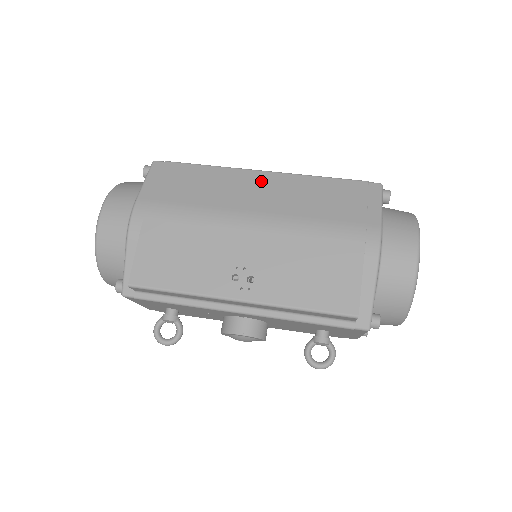
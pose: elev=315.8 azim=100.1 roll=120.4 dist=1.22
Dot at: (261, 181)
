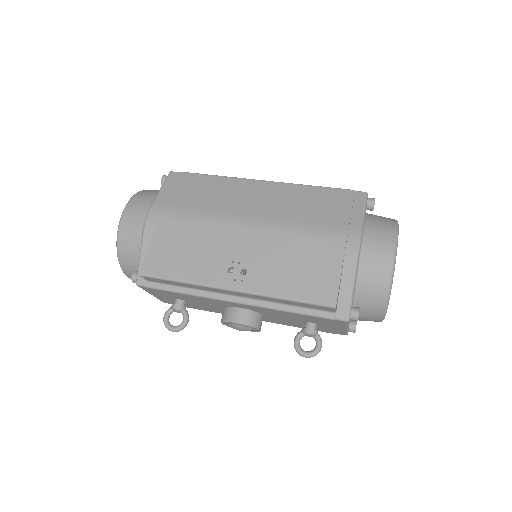
Dot at: (260, 189)
